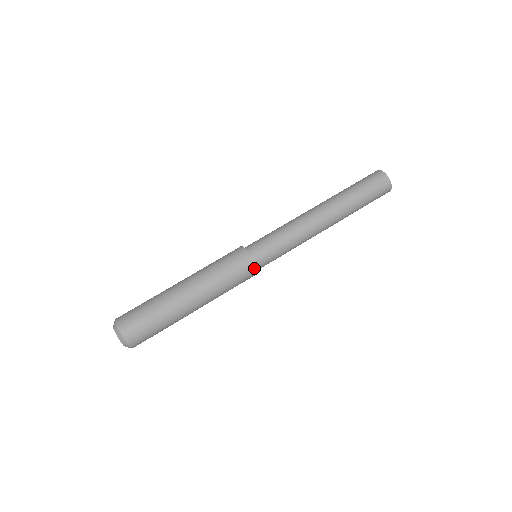
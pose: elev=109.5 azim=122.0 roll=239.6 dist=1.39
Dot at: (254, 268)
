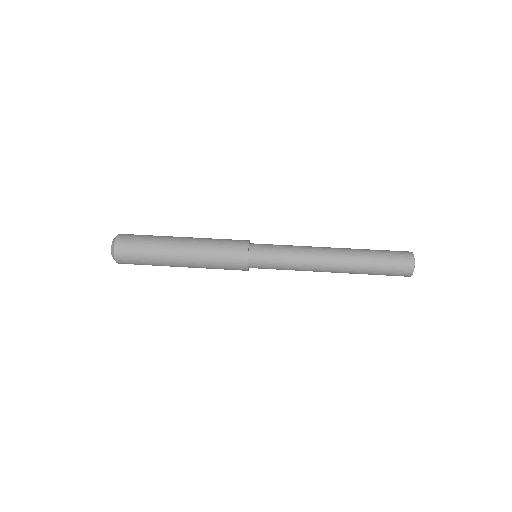
Dot at: (245, 260)
